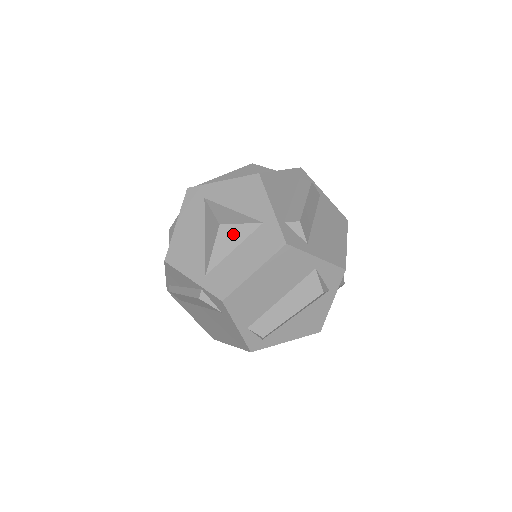
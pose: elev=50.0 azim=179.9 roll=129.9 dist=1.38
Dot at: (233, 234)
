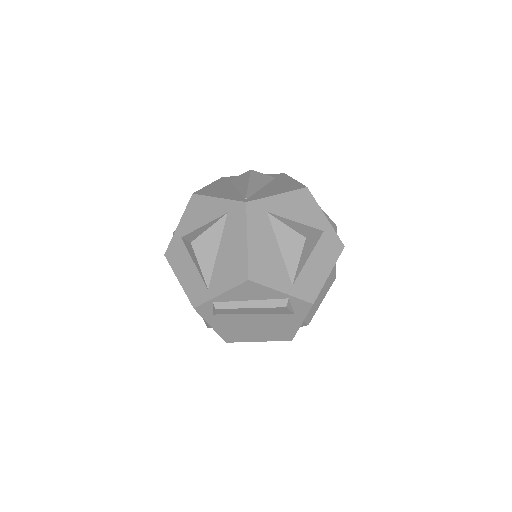
Dot at: (310, 244)
